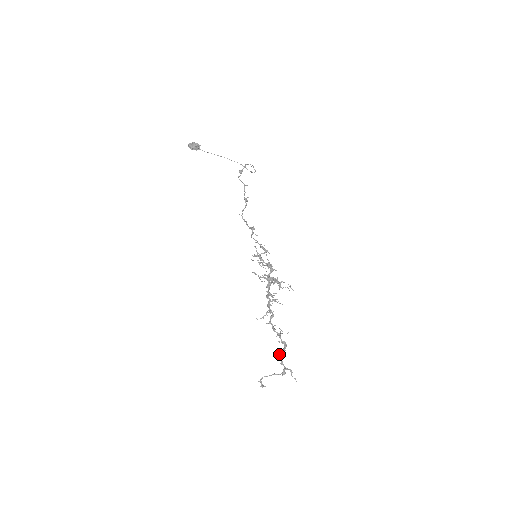
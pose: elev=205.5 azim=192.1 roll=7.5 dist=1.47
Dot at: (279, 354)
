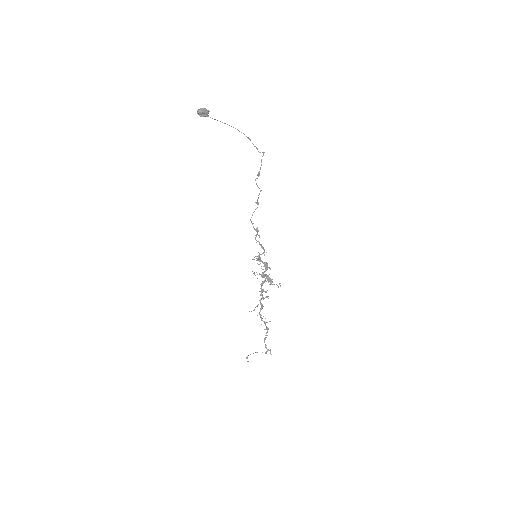
Dot at: (264, 340)
